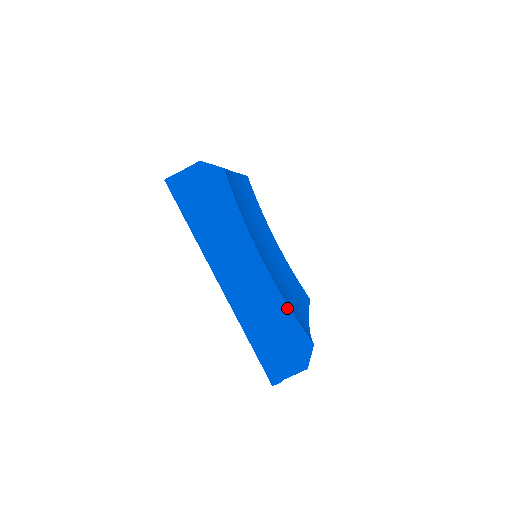
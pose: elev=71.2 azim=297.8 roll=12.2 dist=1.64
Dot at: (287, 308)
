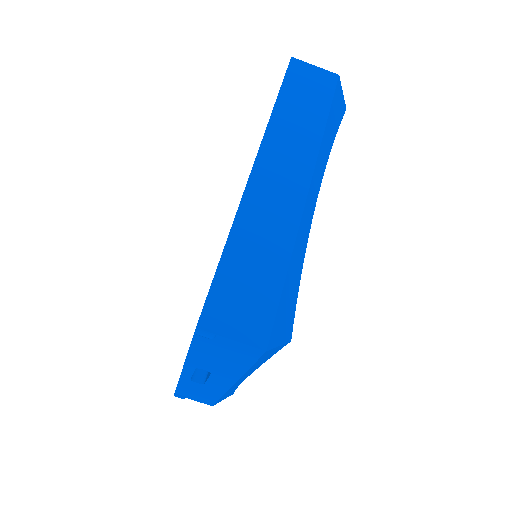
Dot at: (301, 264)
